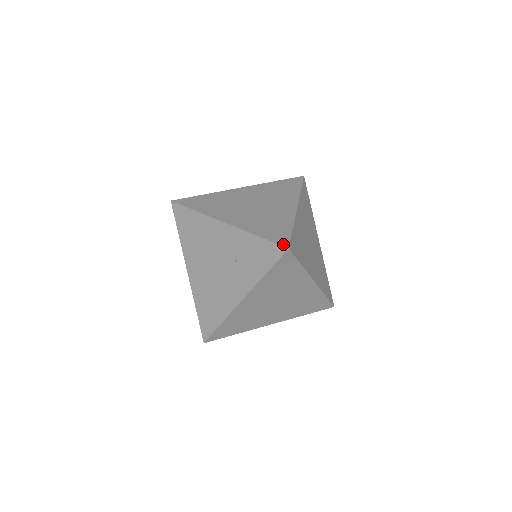
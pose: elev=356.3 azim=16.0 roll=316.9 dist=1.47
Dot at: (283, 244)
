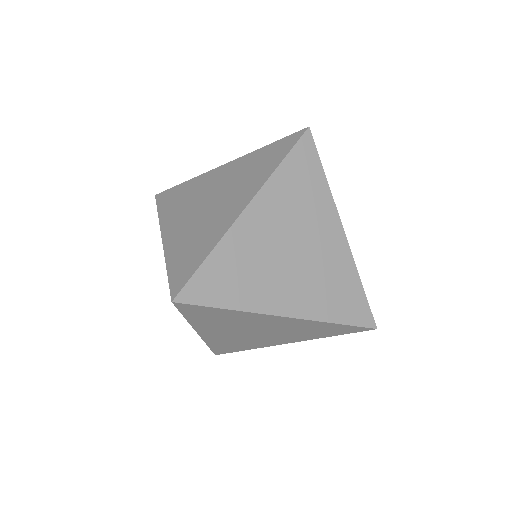
Dot at: (173, 292)
